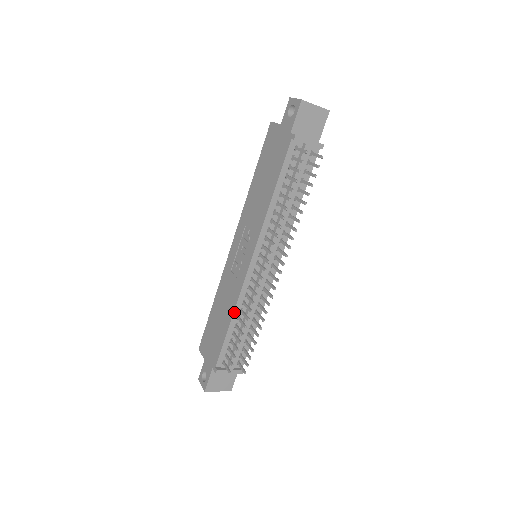
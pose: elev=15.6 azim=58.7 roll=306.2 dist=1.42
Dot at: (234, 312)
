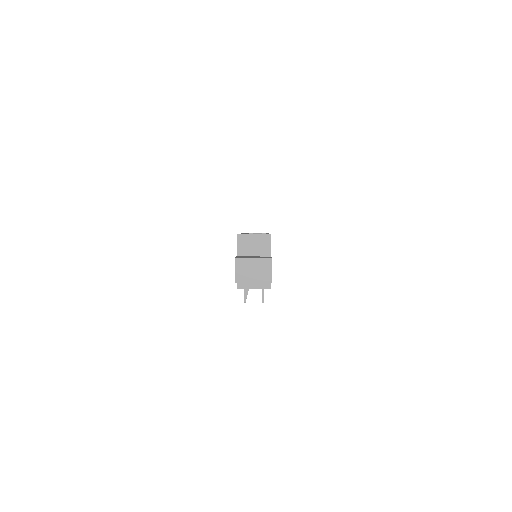
Dot at: occluded
